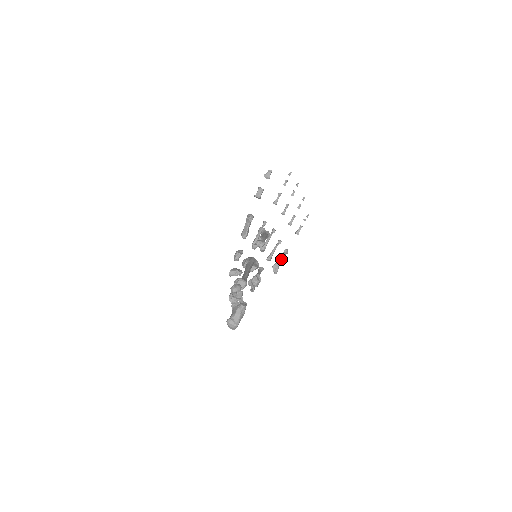
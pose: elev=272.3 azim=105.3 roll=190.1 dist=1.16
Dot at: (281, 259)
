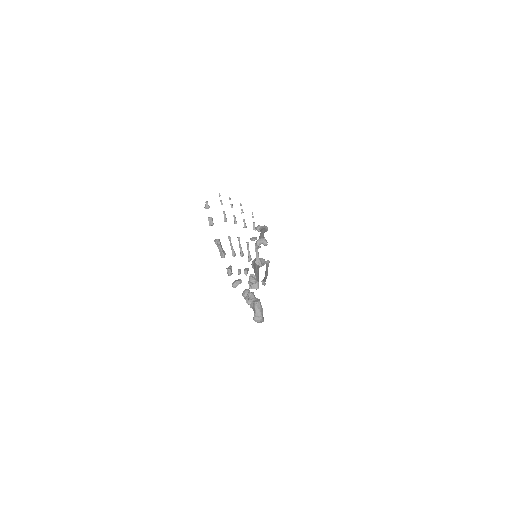
Dot at: (257, 254)
